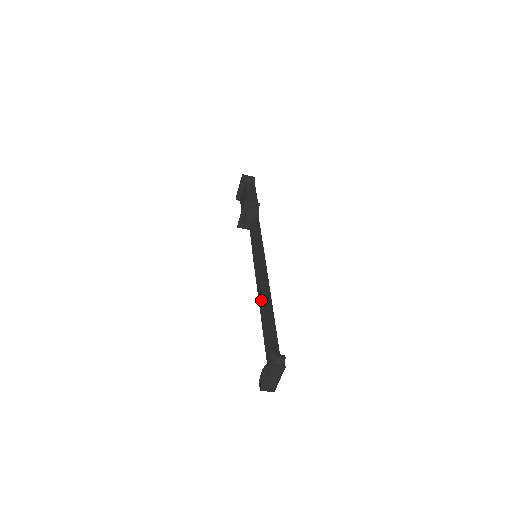
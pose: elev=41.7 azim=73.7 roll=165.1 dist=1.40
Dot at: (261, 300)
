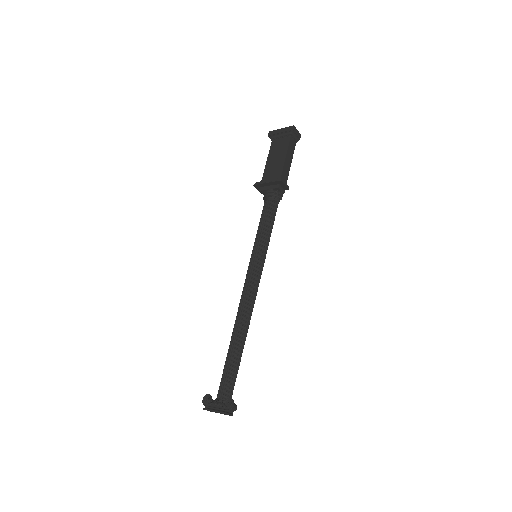
Dot at: (241, 324)
